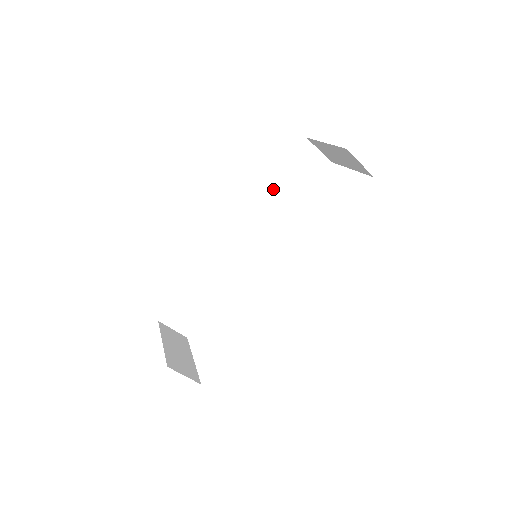
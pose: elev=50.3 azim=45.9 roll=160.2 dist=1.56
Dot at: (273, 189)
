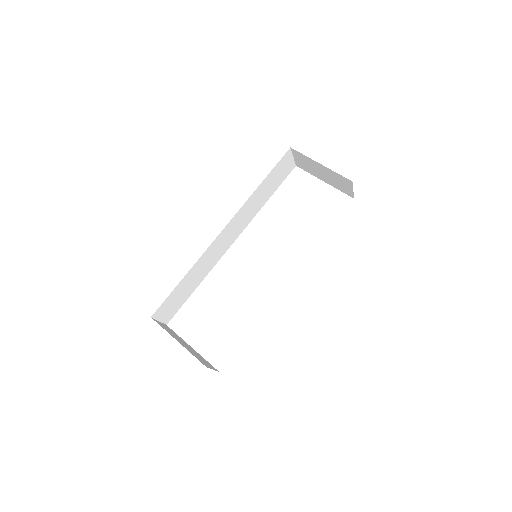
Dot at: (259, 190)
